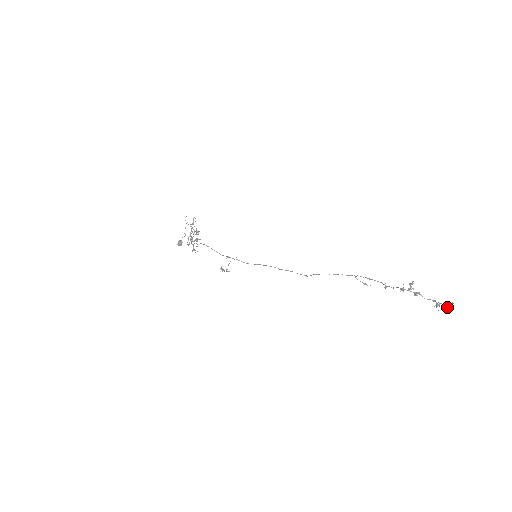
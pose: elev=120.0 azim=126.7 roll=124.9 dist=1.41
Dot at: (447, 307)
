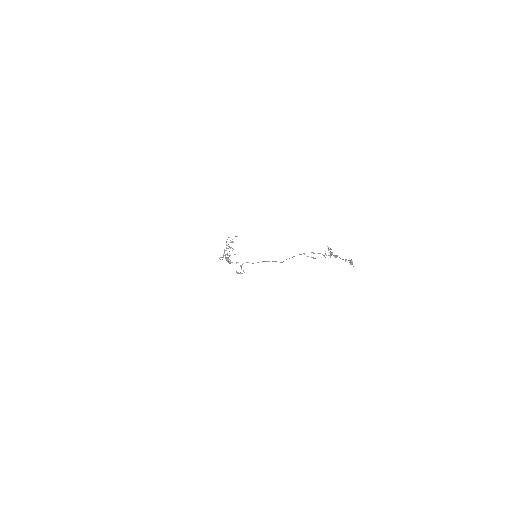
Dot at: (350, 262)
